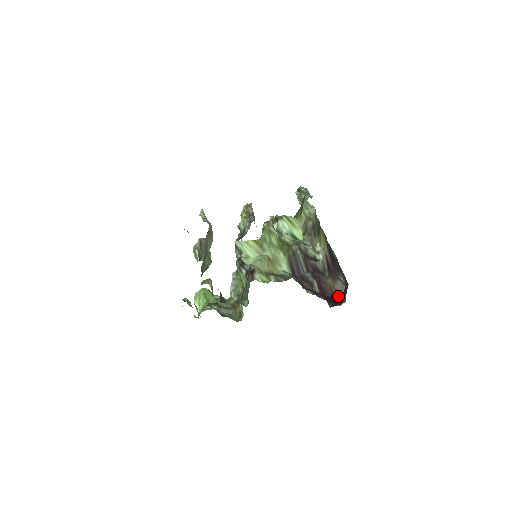
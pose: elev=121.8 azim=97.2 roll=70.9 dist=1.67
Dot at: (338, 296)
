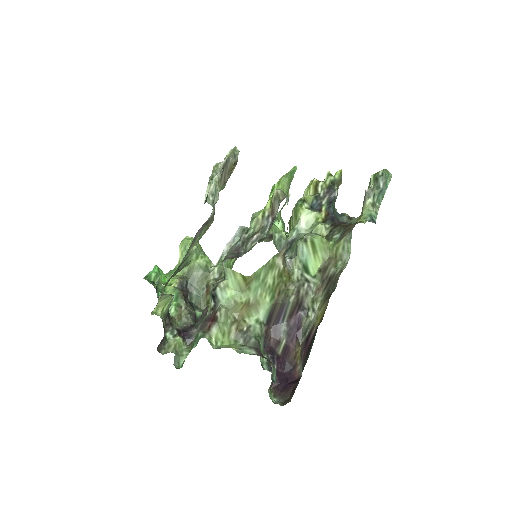
Dot at: (293, 372)
